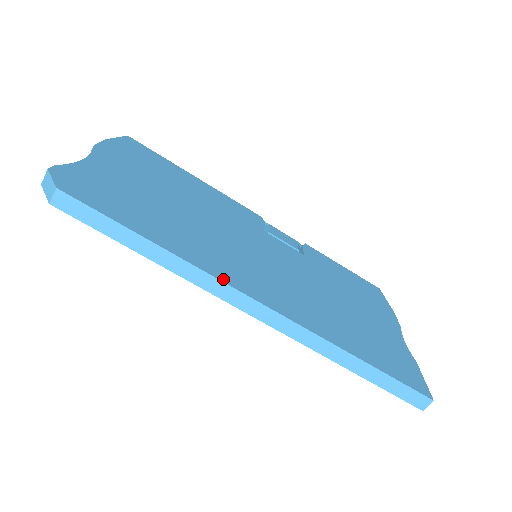
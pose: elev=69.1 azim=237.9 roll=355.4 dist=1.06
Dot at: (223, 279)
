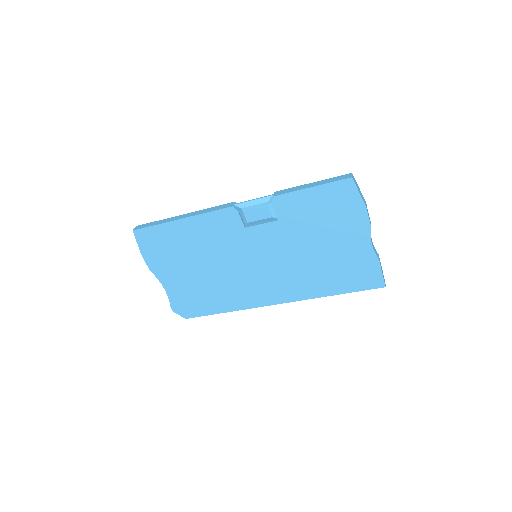
Dot at: (257, 306)
